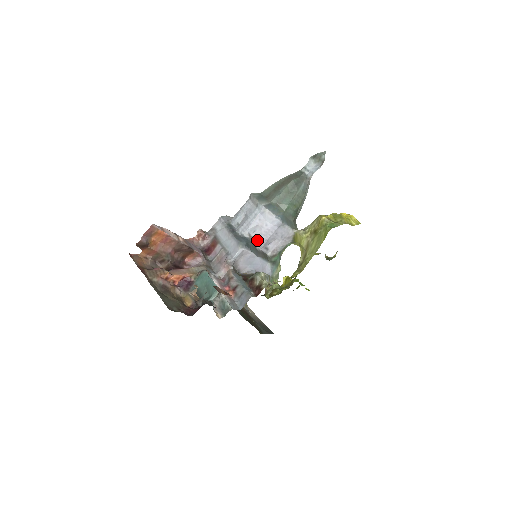
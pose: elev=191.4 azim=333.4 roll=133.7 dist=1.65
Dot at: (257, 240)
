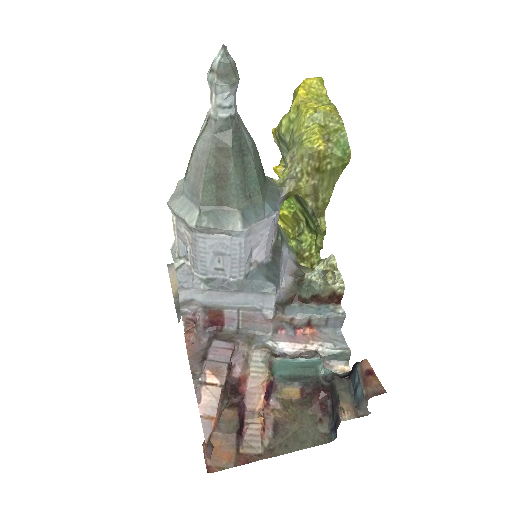
Dot at: (265, 257)
